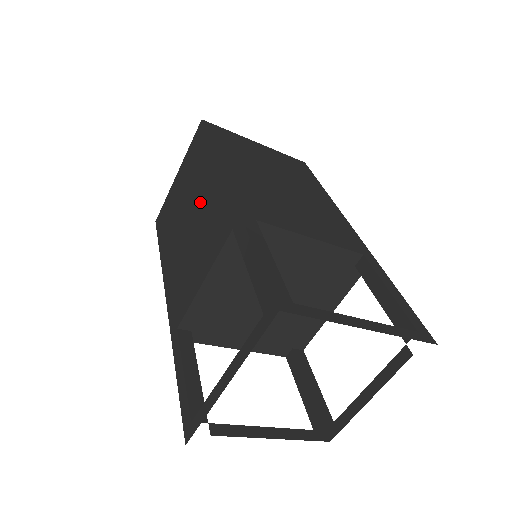
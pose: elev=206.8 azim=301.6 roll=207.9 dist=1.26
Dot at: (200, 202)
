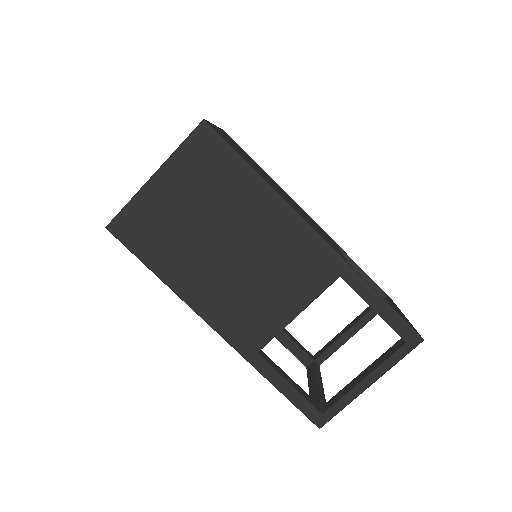
Dot at: (255, 235)
